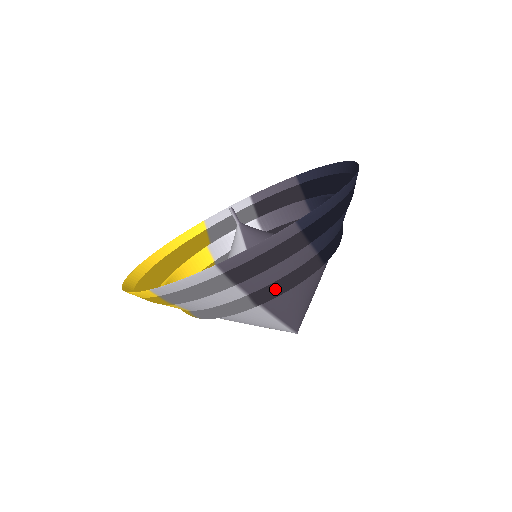
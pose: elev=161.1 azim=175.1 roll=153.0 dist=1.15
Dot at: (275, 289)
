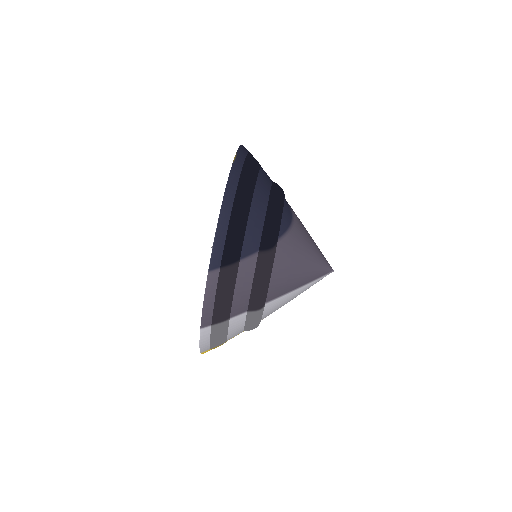
Dot at: (256, 295)
